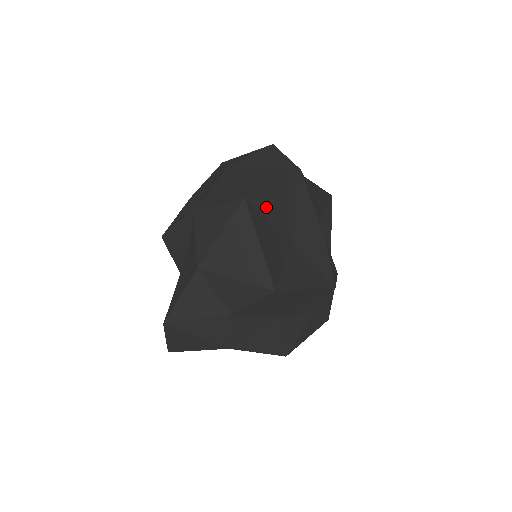
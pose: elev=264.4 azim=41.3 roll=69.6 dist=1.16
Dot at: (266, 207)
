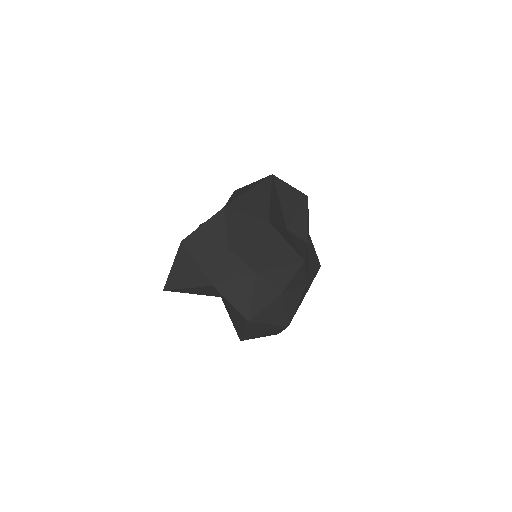
Dot at: (281, 193)
